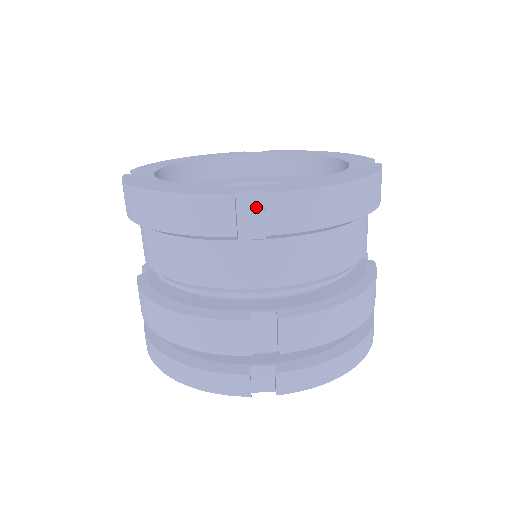
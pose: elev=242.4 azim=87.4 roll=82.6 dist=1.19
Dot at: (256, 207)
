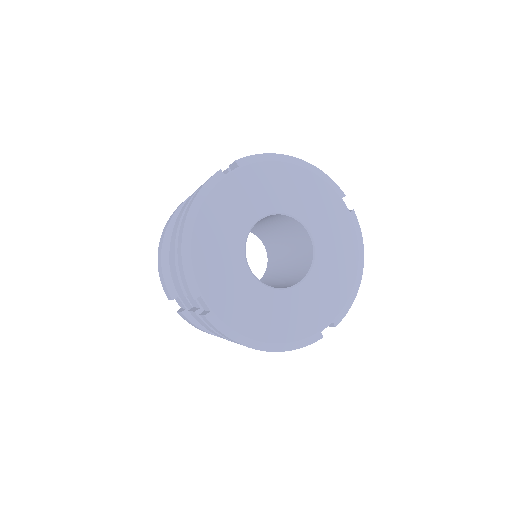
Dot at: occluded
